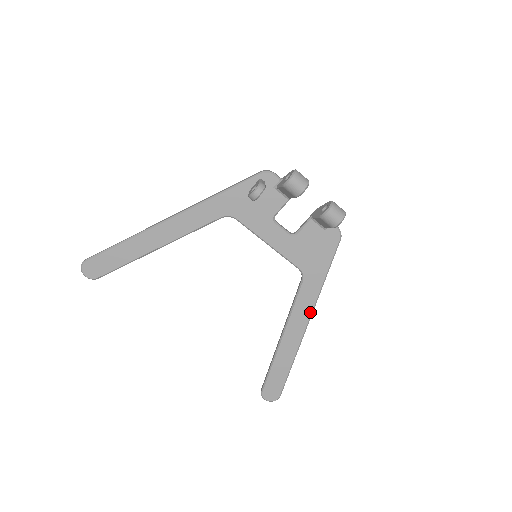
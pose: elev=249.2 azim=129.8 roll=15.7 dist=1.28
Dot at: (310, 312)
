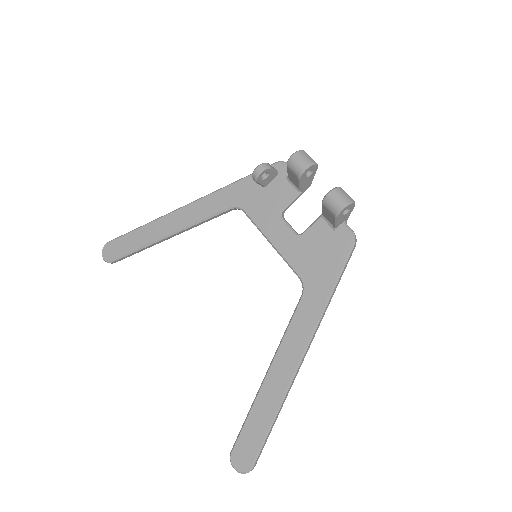
Dot at: (306, 341)
